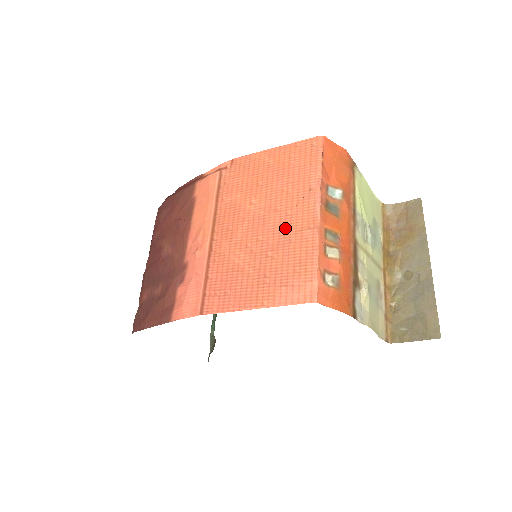
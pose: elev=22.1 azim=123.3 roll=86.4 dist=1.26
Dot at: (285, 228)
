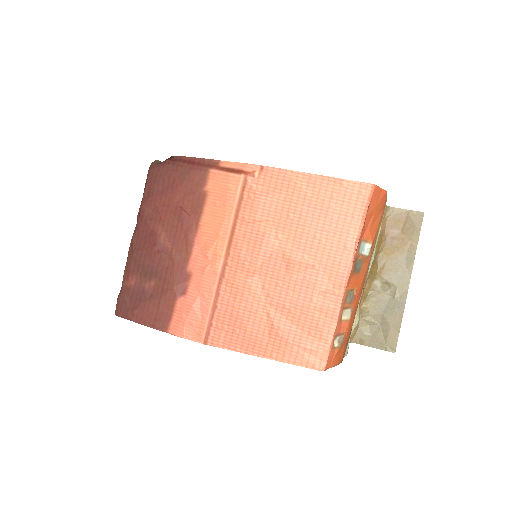
Dot at: (309, 283)
